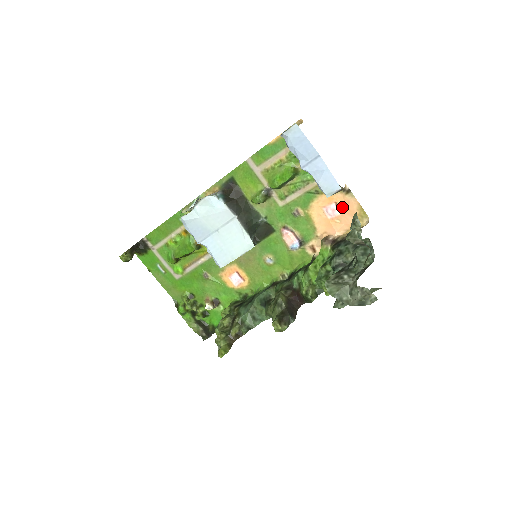
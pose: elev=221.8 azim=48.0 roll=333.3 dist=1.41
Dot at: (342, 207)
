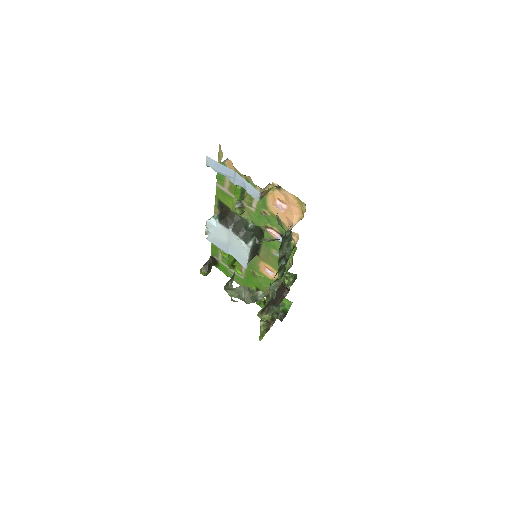
Dot at: (285, 201)
